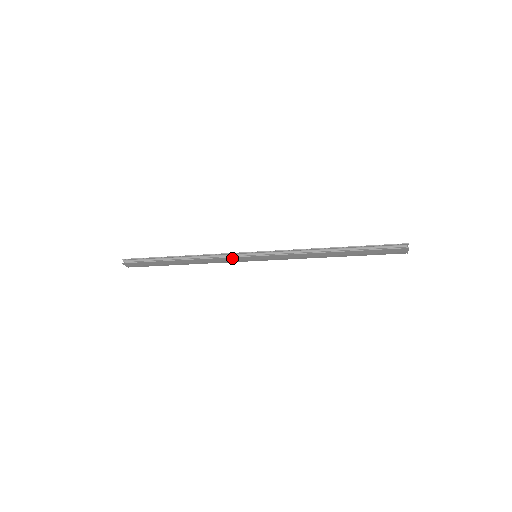
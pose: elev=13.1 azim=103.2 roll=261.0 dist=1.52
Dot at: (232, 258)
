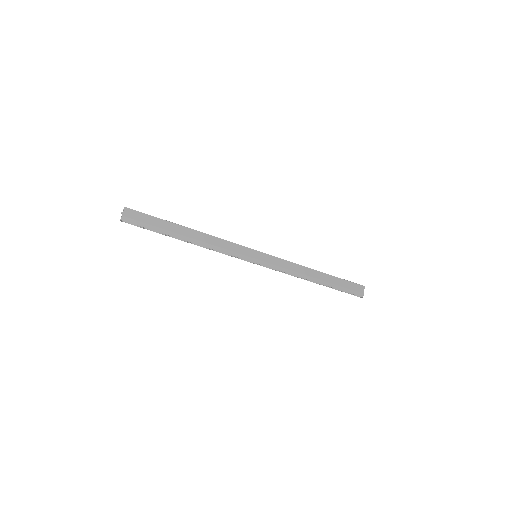
Dot at: (237, 246)
